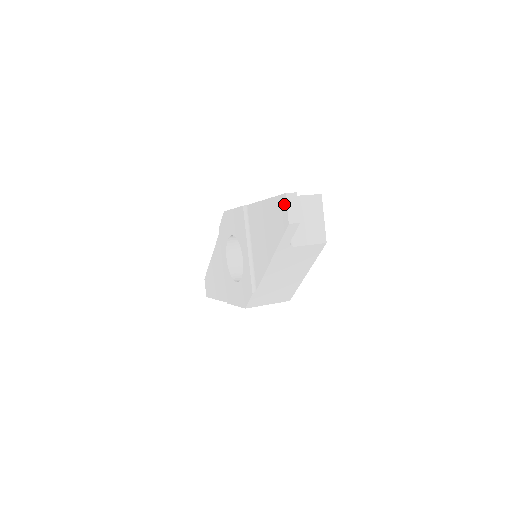
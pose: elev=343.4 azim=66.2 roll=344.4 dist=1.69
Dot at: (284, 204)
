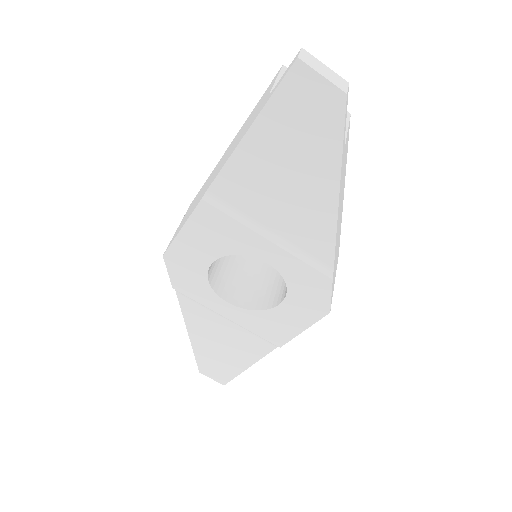
Dot at: (308, 78)
